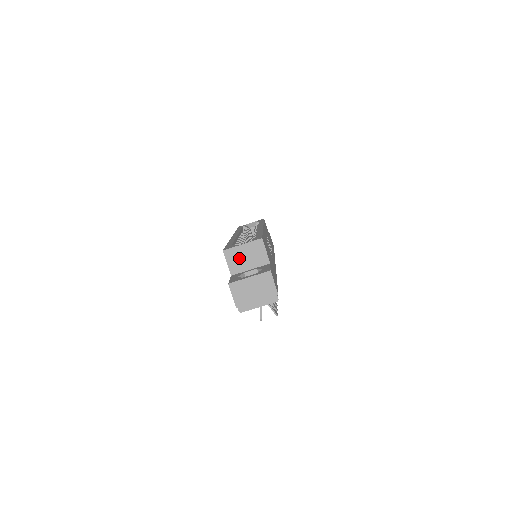
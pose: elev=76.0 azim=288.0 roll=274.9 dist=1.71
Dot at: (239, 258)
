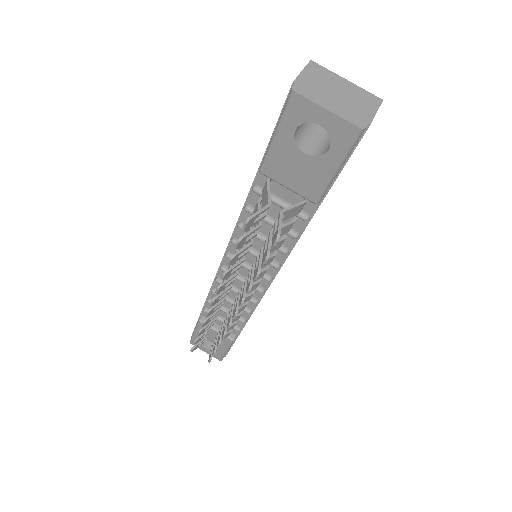
Dot at: occluded
